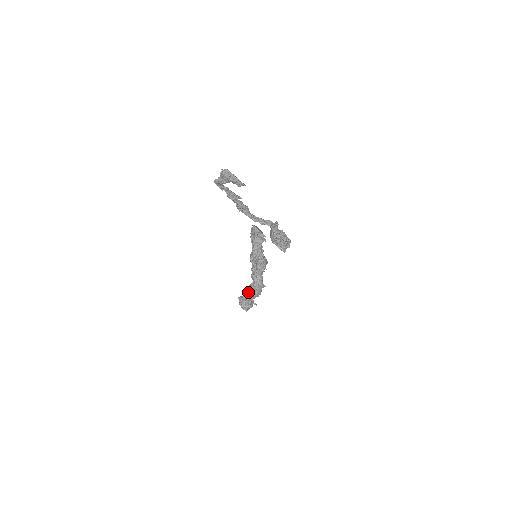
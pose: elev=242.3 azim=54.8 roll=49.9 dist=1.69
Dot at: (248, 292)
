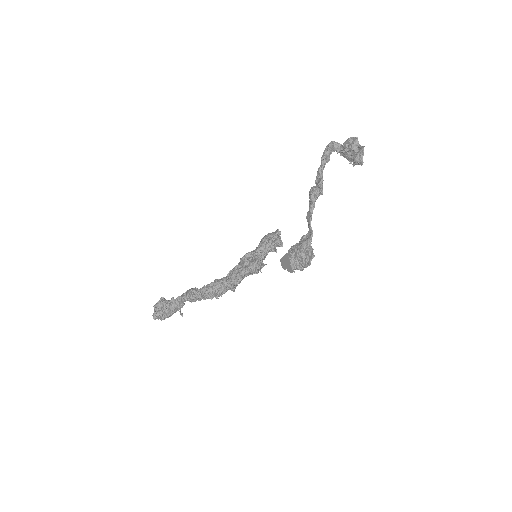
Dot at: (209, 284)
